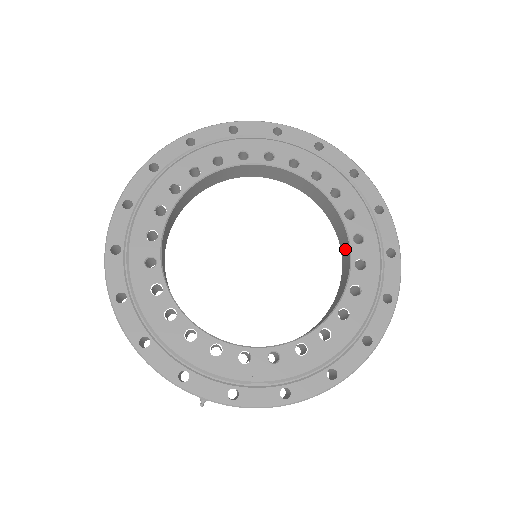
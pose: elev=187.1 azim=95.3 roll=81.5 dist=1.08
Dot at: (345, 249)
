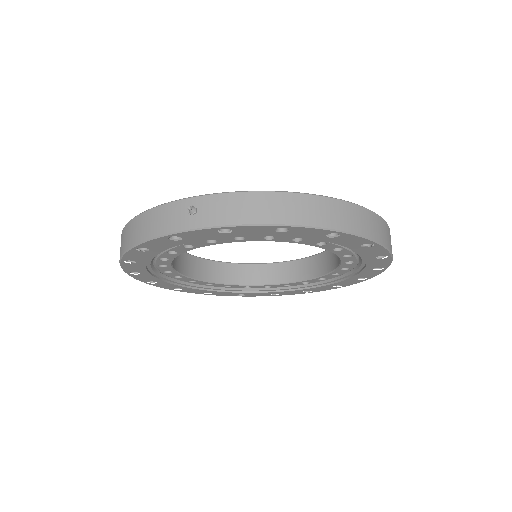
Dot at: occluded
